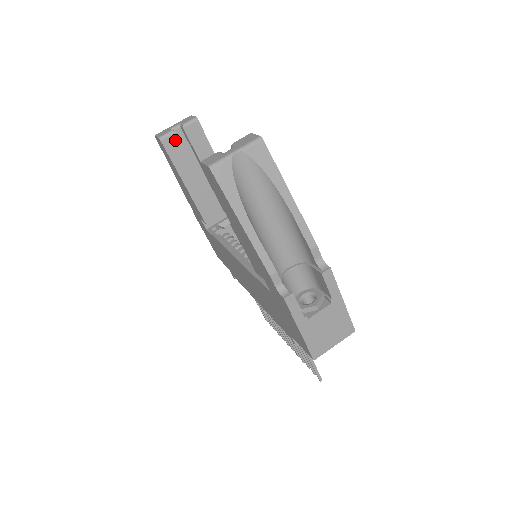
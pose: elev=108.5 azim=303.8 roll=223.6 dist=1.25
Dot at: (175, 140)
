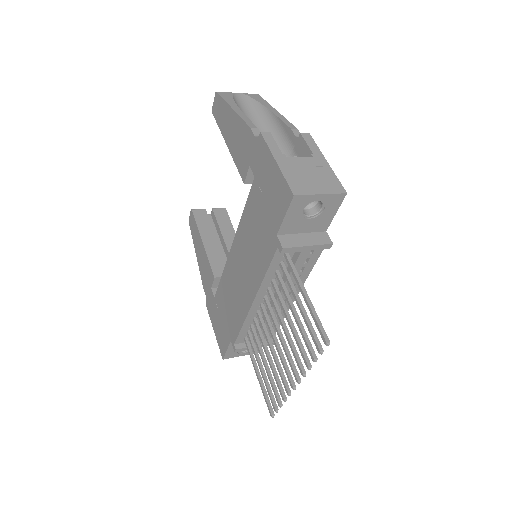
Dot at: (204, 213)
